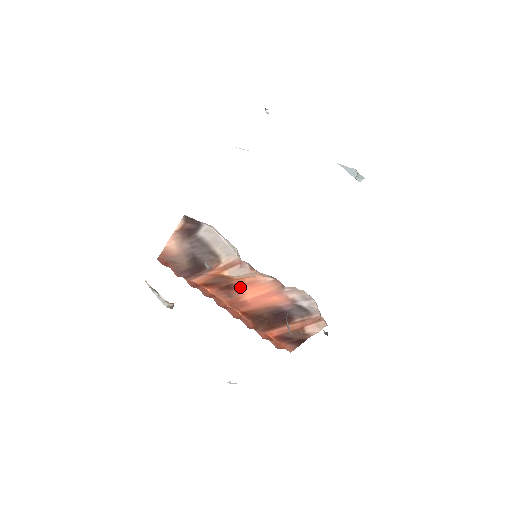
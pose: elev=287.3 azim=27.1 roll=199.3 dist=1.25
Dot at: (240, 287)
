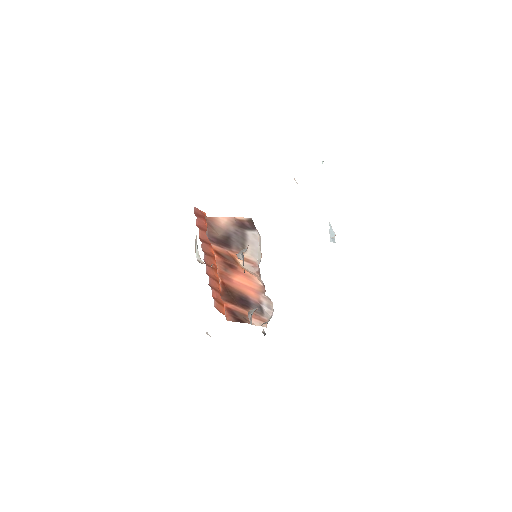
Dot at: (238, 271)
